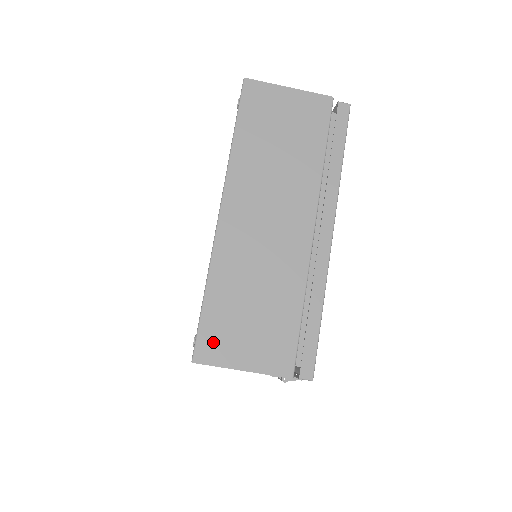
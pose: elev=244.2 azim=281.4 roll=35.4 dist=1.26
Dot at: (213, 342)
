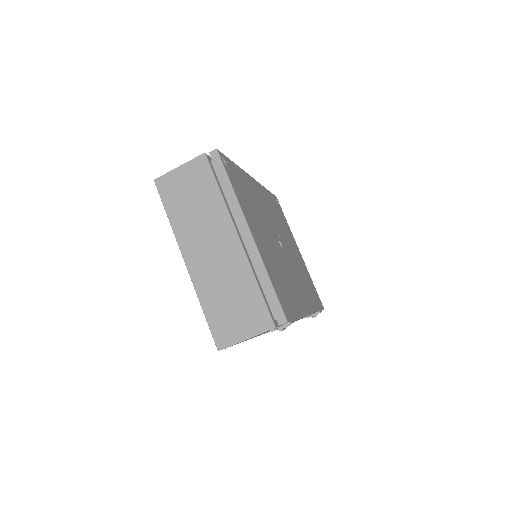
Dot at: (222, 334)
